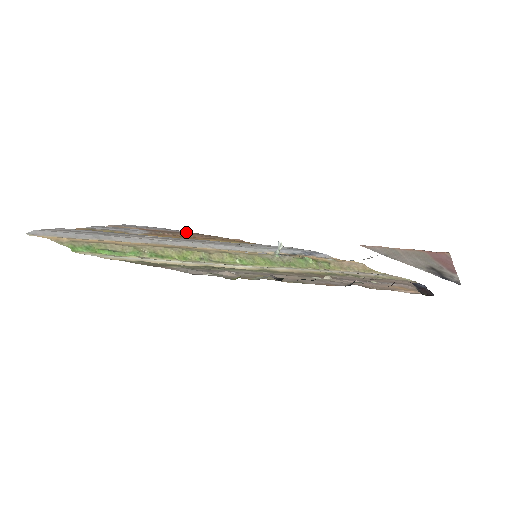
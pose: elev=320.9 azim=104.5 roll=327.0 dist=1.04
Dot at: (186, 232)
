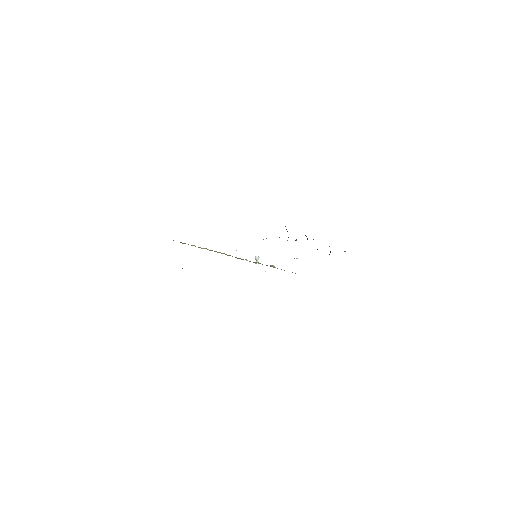
Dot at: occluded
